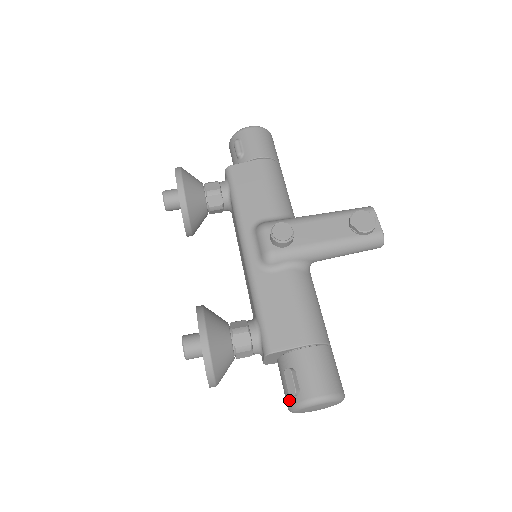
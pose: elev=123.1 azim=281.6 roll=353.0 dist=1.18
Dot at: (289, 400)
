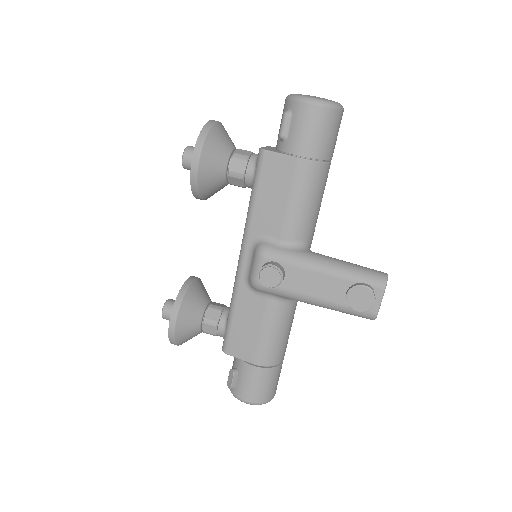
Dot at: occluded
